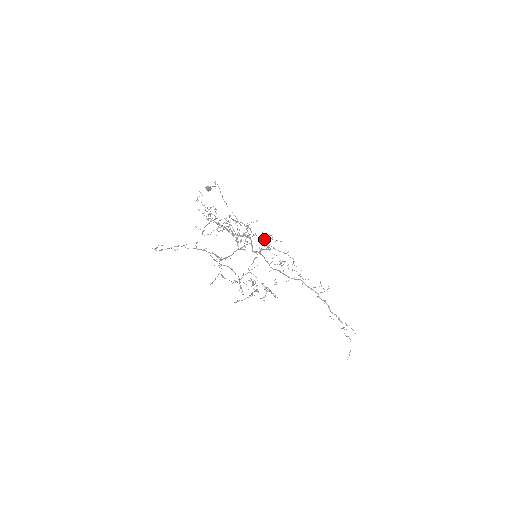
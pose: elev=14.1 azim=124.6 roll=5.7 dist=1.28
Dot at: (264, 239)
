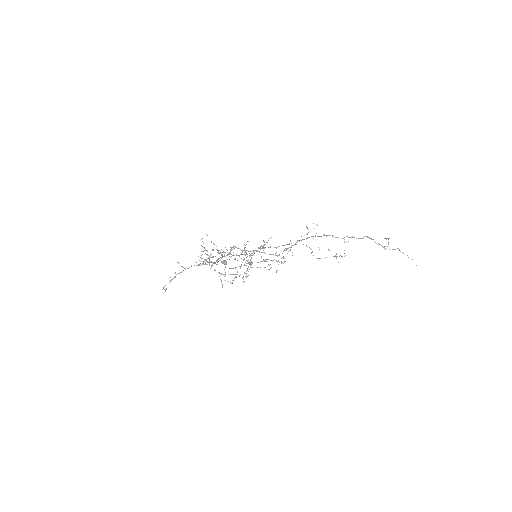
Dot at: occluded
